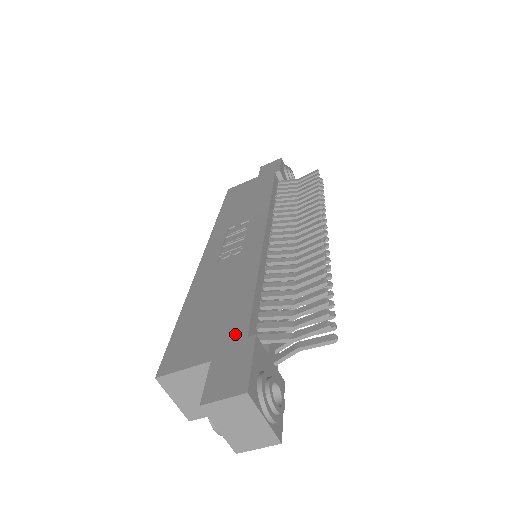
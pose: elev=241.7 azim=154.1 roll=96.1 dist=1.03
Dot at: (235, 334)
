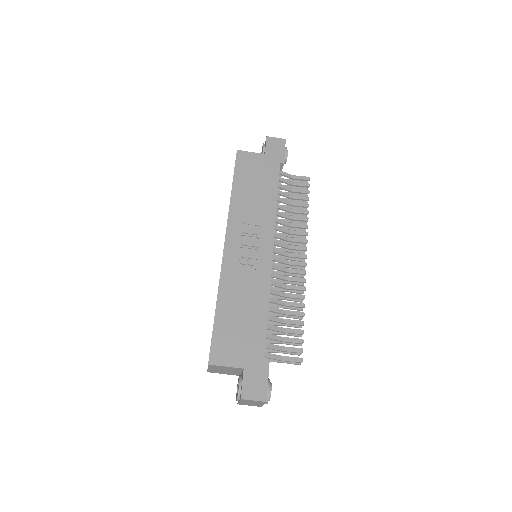
Dot at: (257, 354)
